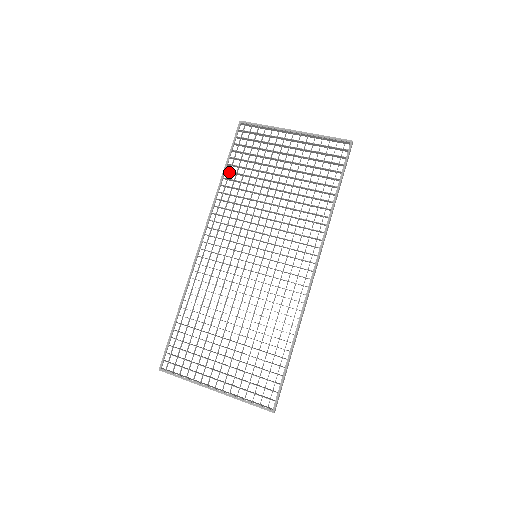
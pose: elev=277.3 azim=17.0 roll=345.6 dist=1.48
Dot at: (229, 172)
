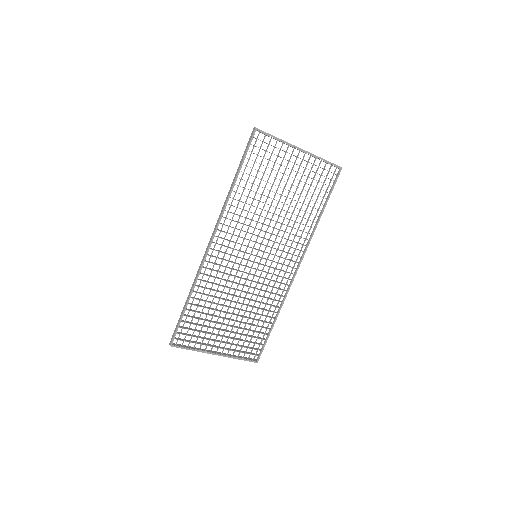
Dot at: occluded
